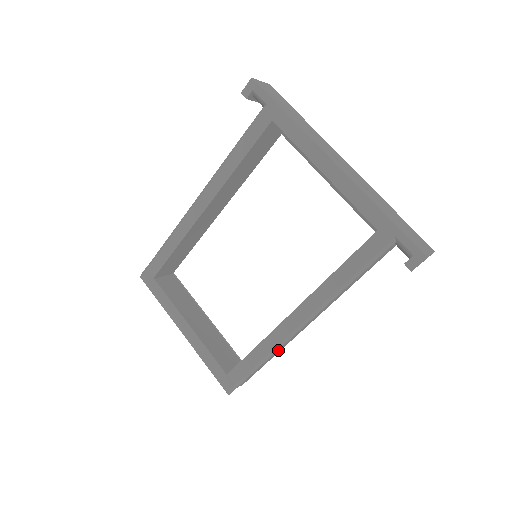
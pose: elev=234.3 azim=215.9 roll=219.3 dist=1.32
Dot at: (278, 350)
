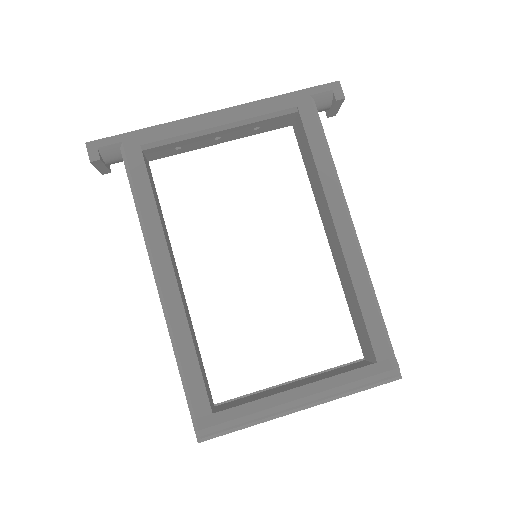
Dot at: occluded
